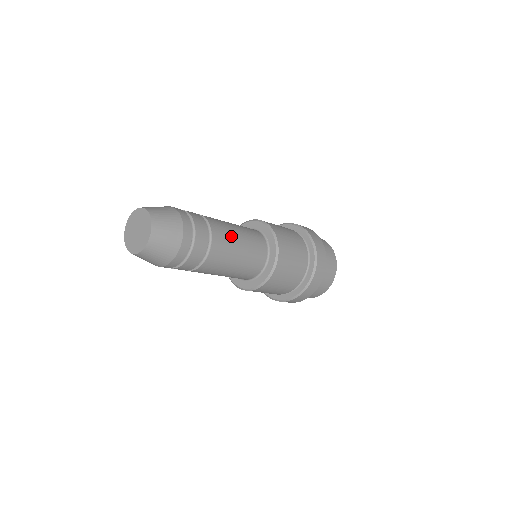
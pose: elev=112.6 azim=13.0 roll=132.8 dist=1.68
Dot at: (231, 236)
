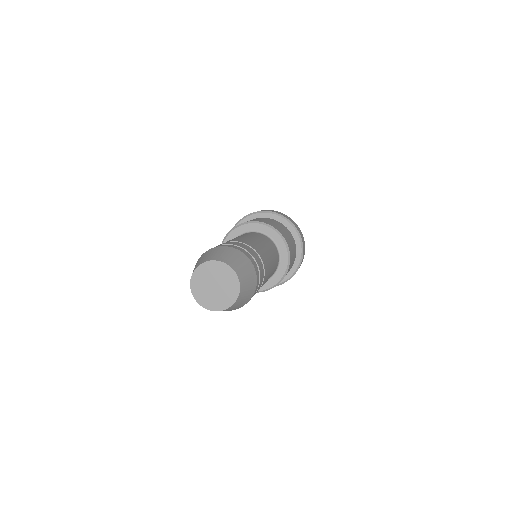
Dot at: occluded
